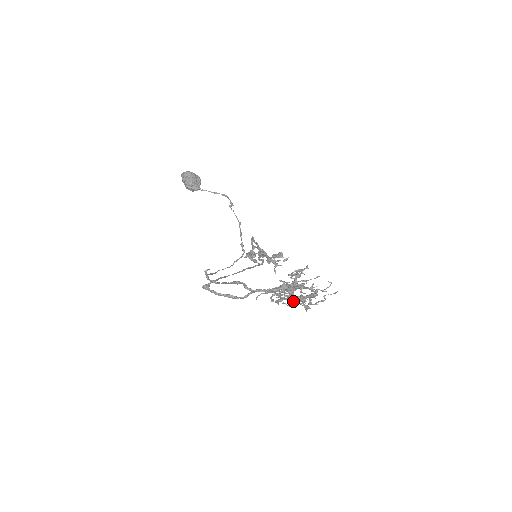
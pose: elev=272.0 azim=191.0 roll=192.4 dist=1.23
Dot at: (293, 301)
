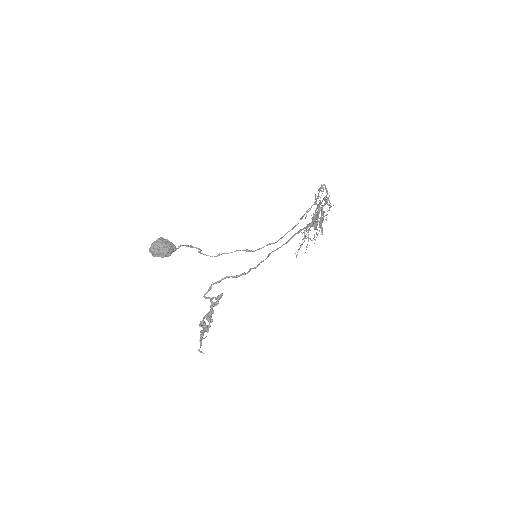
Dot at: occluded
